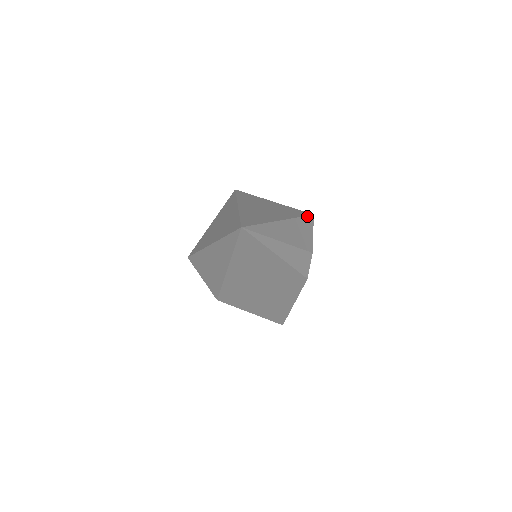
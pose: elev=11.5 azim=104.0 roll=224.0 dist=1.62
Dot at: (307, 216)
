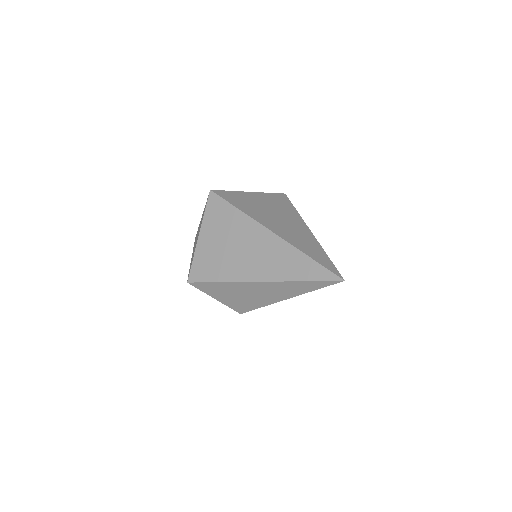
Dot at: occluded
